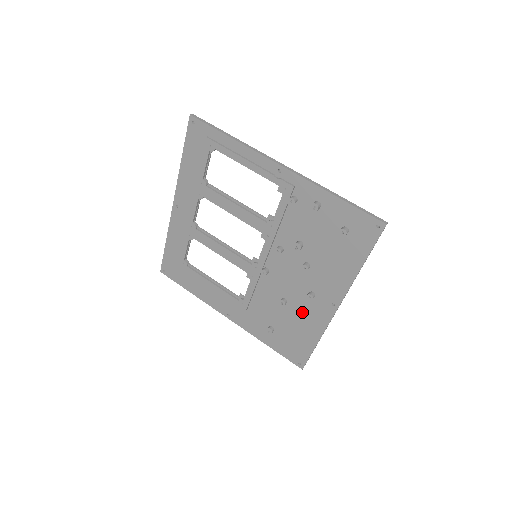
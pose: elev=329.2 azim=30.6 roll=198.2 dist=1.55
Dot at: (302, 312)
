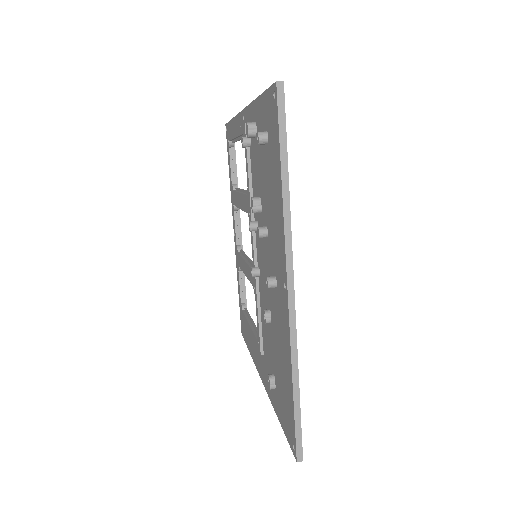
Dot at: (278, 325)
